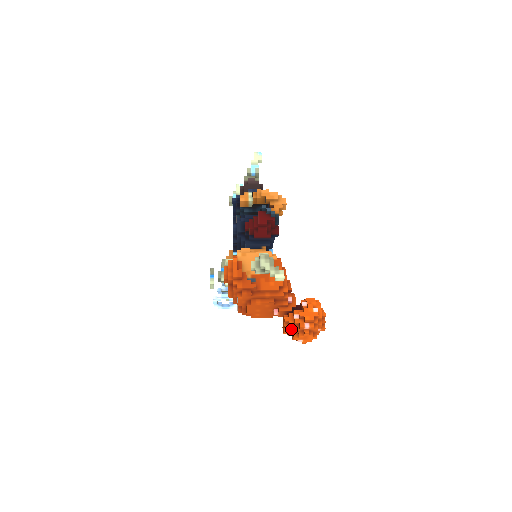
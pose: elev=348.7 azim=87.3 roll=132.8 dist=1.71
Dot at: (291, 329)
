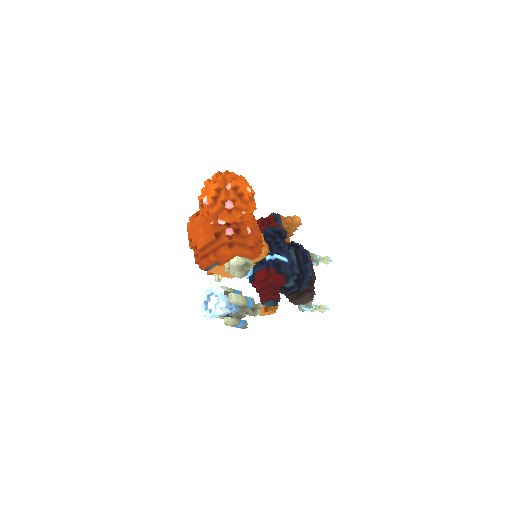
Dot at: occluded
